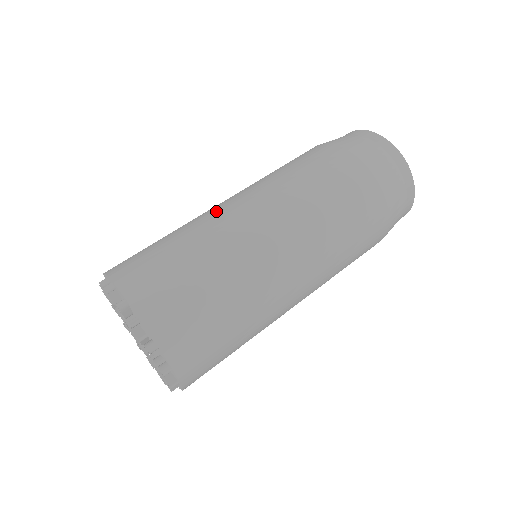
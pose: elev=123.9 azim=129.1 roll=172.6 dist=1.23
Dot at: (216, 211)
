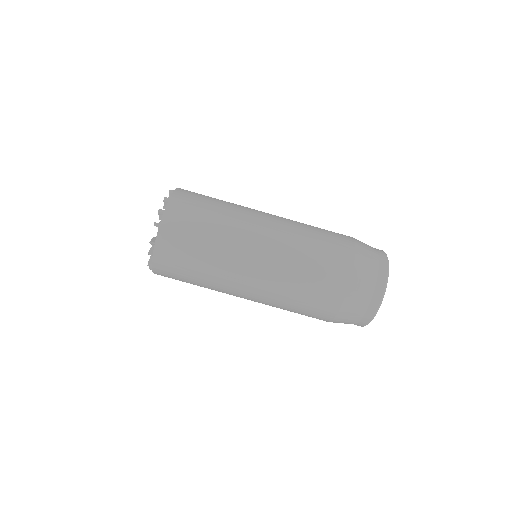
Dot at: (235, 278)
